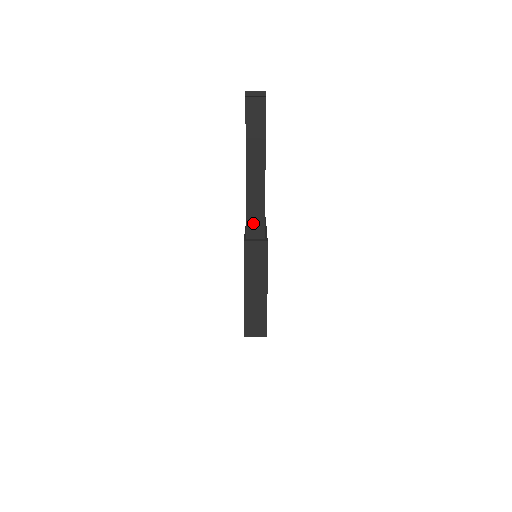
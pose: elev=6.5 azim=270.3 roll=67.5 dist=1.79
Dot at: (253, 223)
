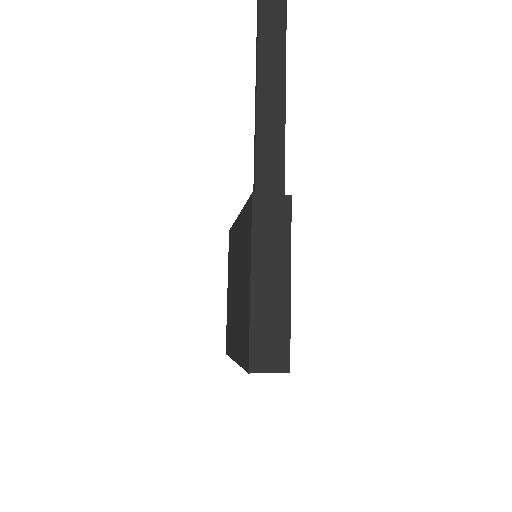
Dot at: (266, 171)
